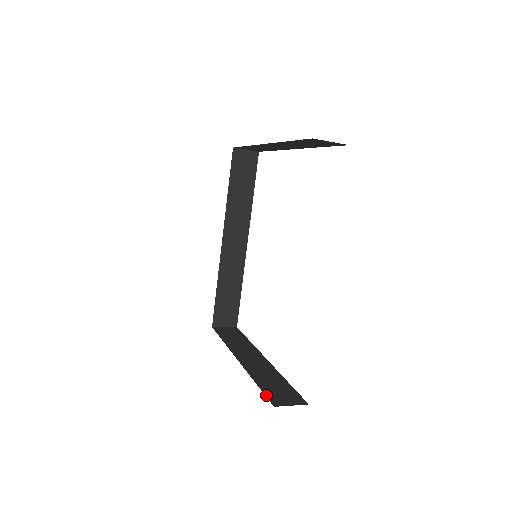
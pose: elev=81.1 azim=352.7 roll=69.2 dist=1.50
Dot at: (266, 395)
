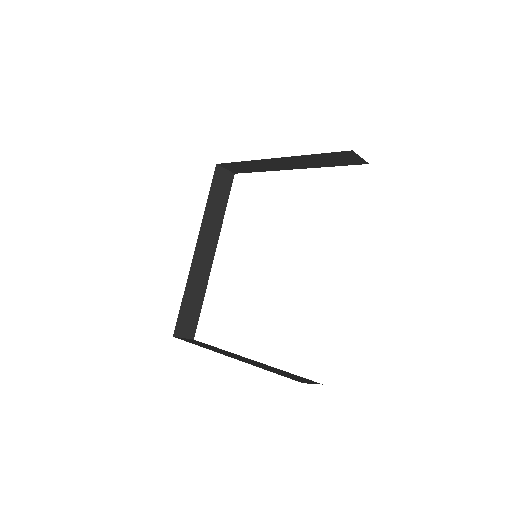
Dot at: occluded
